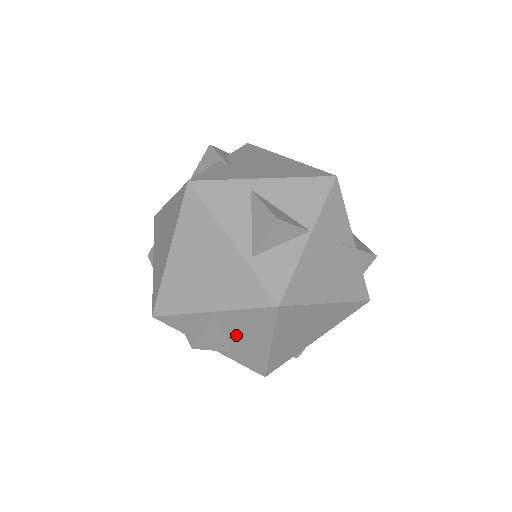
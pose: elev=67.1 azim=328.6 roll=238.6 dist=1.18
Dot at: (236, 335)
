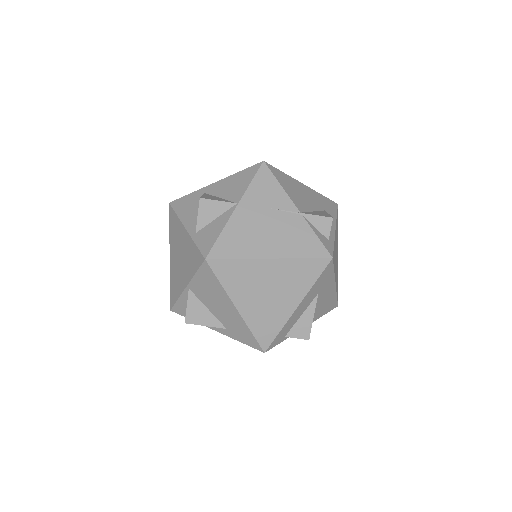
Dot at: (213, 306)
